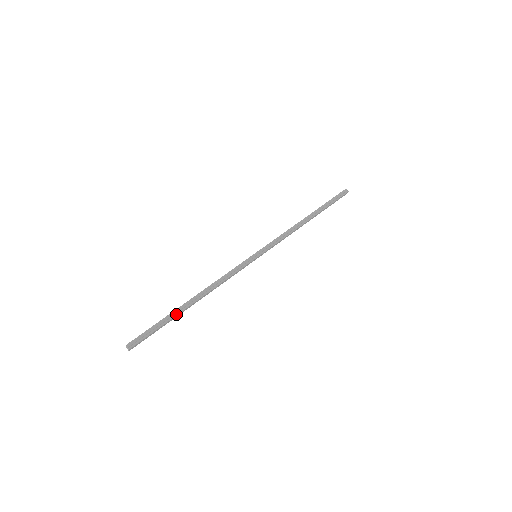
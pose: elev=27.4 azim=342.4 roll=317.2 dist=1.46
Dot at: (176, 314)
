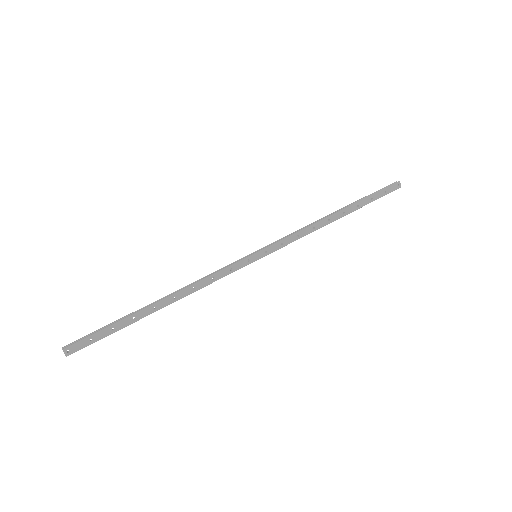
Dot at: (132, 314)
